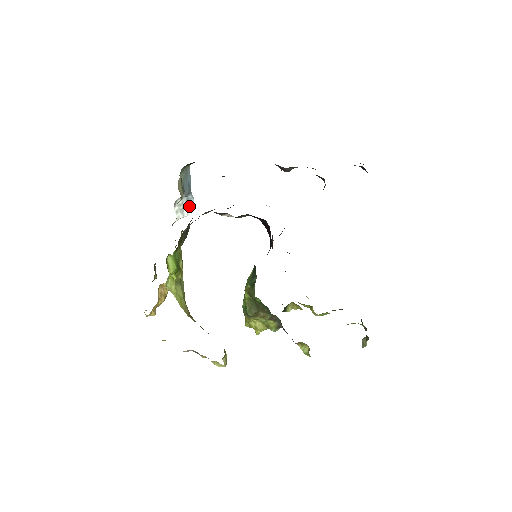
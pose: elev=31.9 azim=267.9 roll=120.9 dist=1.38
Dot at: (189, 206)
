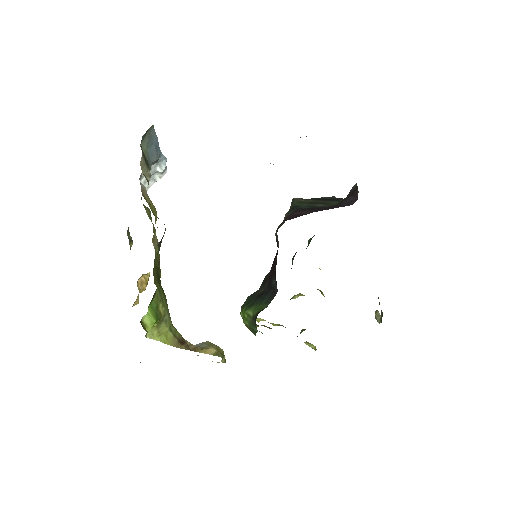
Dot at: (161, 169)
